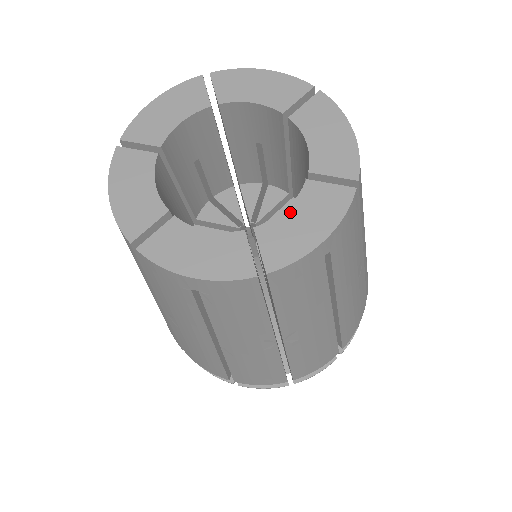
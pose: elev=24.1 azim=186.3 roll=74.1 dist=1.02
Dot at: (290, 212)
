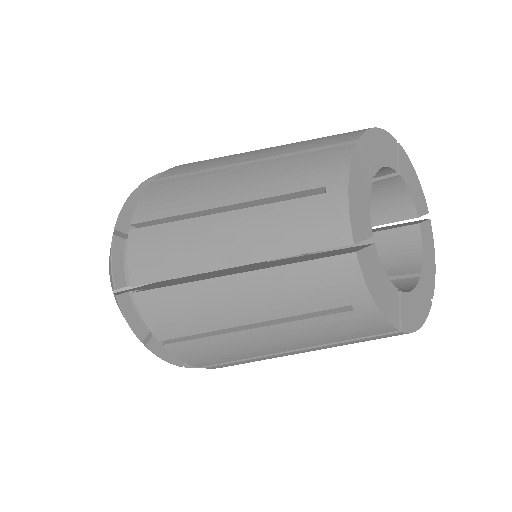
Dot at: (413, 294)
